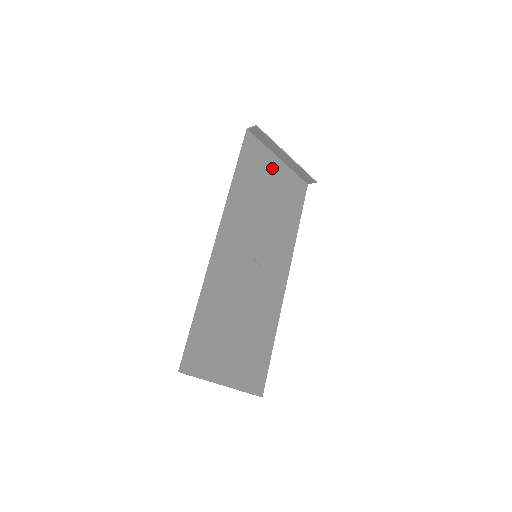
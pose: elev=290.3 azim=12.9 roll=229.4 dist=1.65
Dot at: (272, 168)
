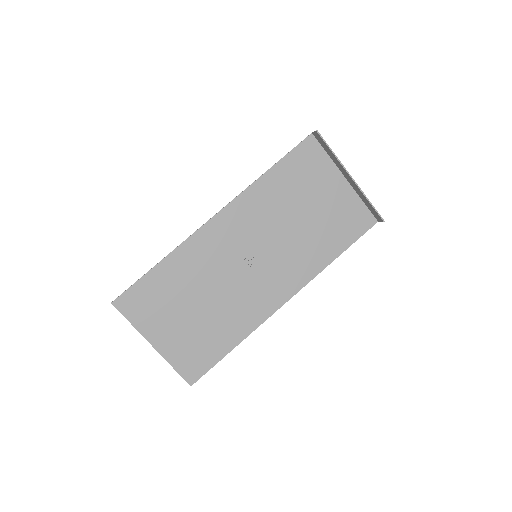
Dot at: (328, 183)
